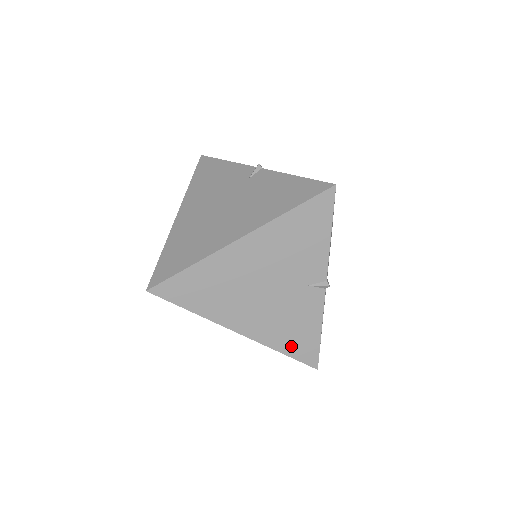
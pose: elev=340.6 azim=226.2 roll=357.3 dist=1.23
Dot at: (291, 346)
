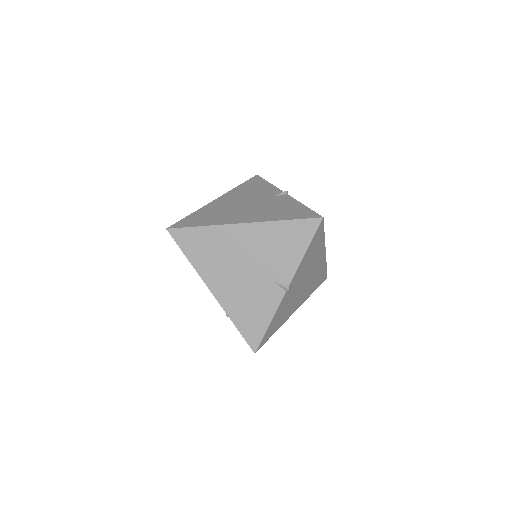
Dot at: (243, 323)
